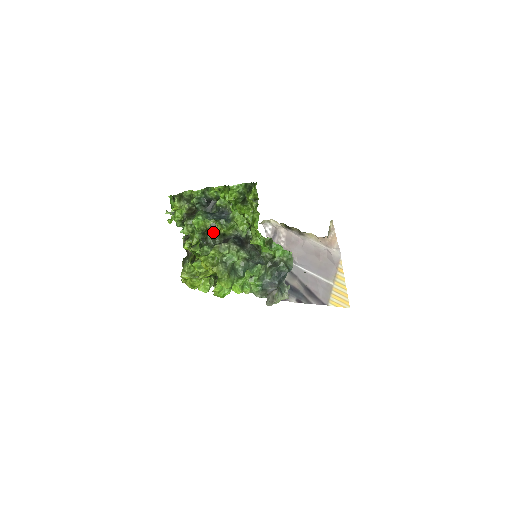
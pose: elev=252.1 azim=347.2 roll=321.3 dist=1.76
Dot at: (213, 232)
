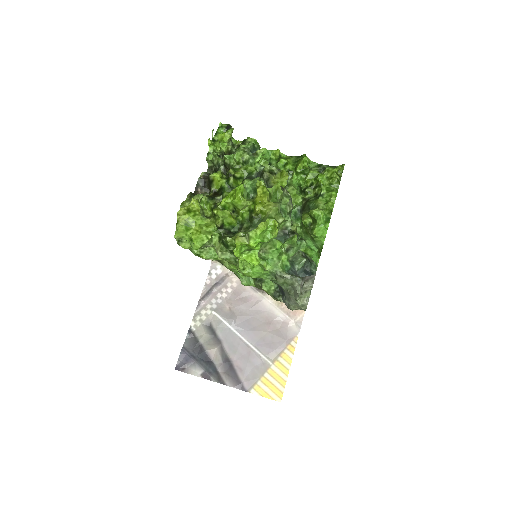
Dot at: (268, 179)
